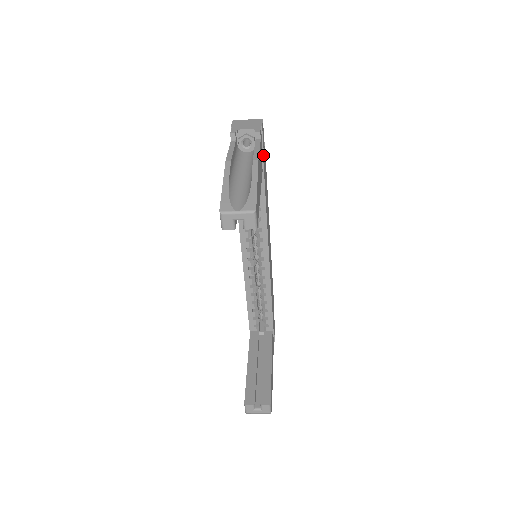
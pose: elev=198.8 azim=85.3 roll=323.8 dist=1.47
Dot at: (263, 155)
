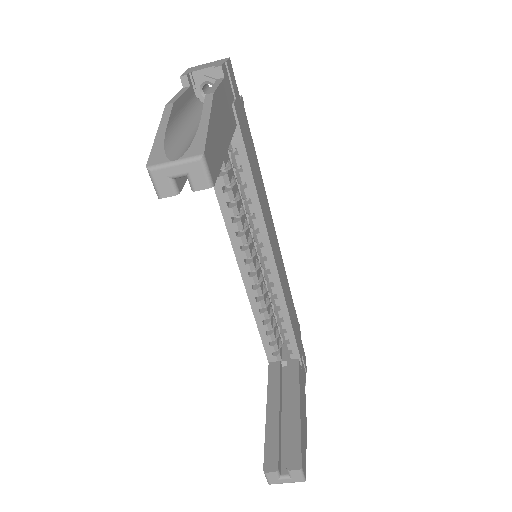
Dot at: (235, 104)
